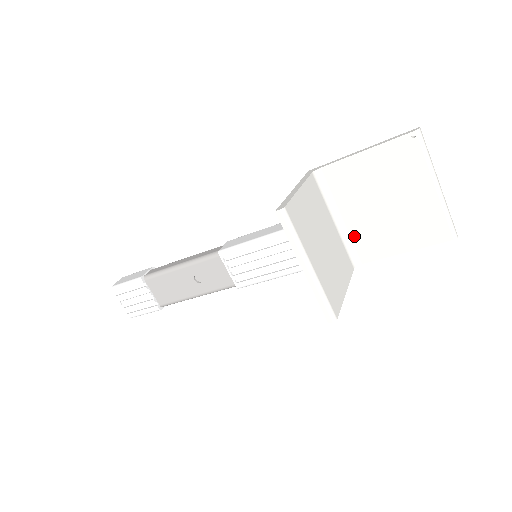
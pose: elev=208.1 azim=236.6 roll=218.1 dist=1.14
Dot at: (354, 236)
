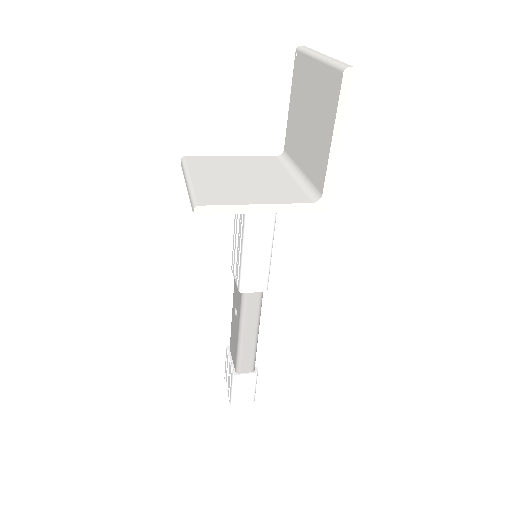
Dot at: (310, 174)
